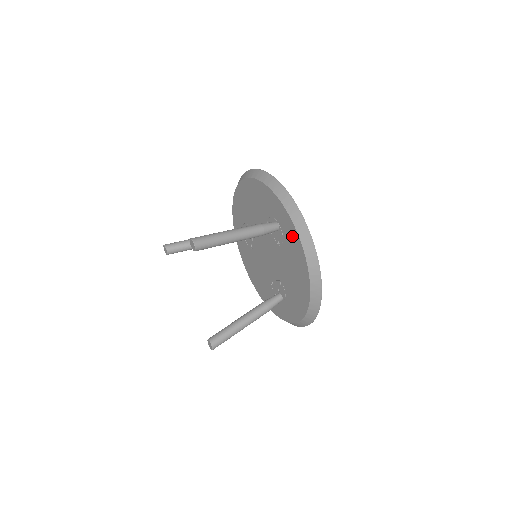
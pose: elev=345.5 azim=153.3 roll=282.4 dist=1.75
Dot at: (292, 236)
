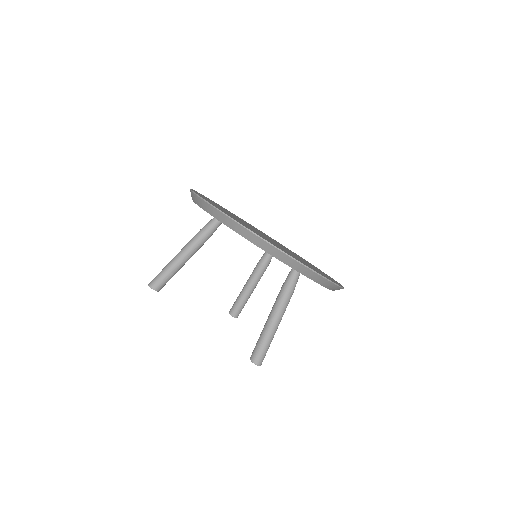
Dot at: occluded
